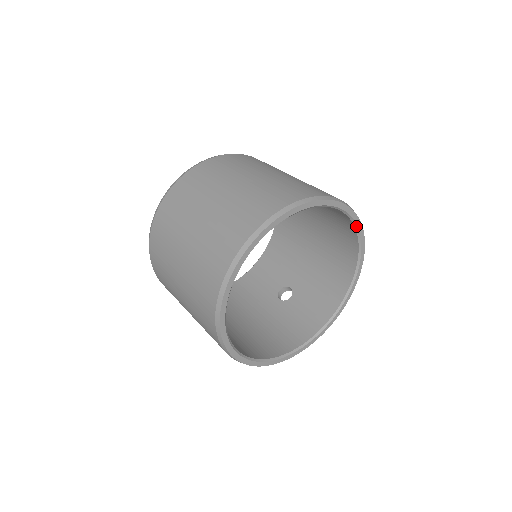
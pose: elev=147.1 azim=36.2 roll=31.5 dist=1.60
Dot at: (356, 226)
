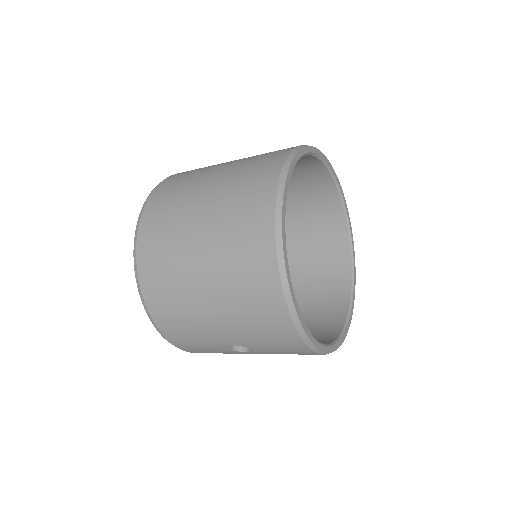
Dot at: (353, 287)
